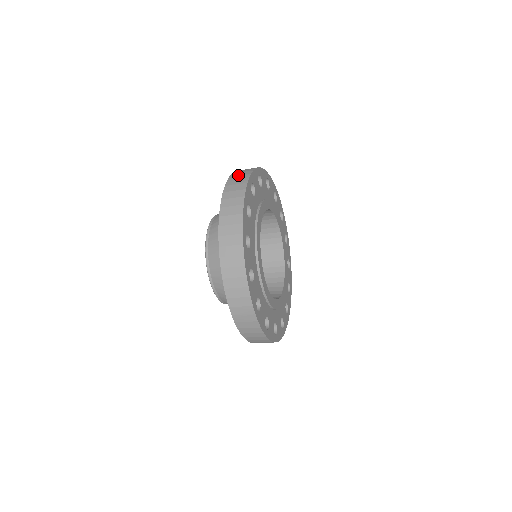
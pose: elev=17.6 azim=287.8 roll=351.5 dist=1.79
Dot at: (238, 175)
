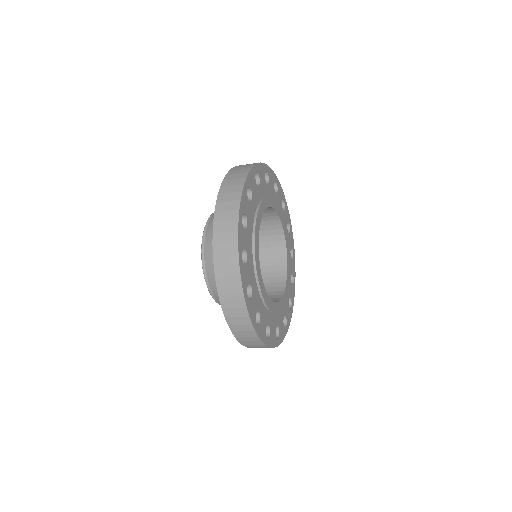
Dot at: (244, 165)
